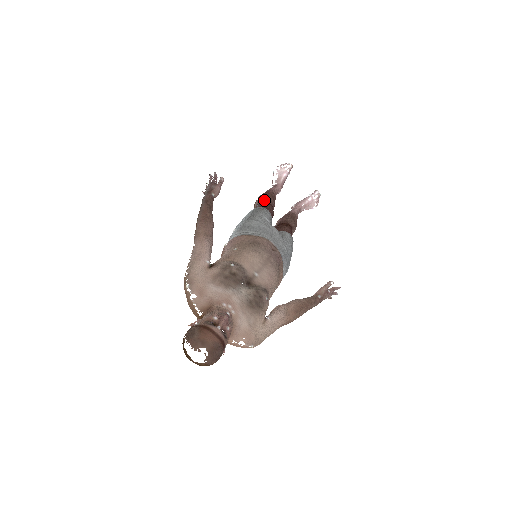
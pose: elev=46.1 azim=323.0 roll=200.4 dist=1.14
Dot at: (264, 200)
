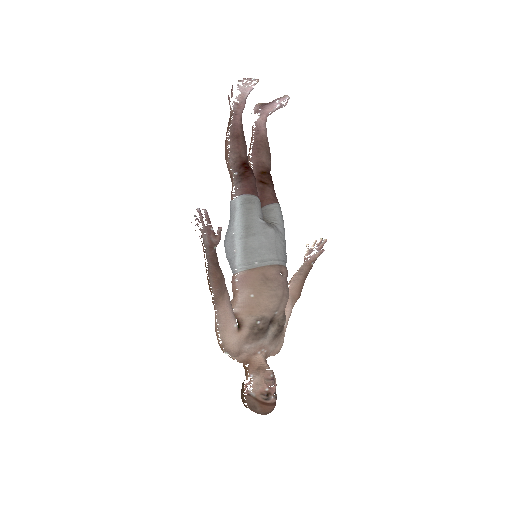
Dot at: (240, 160)
